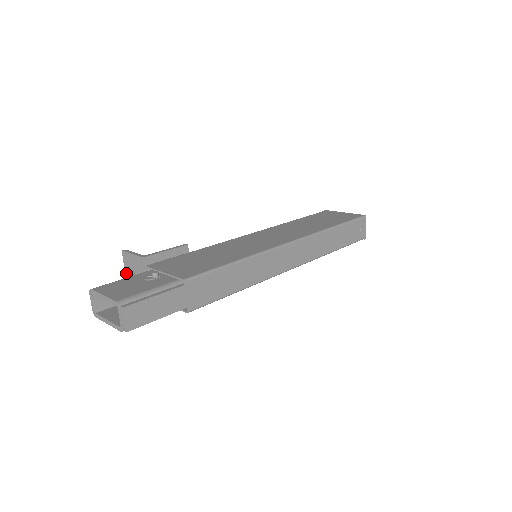
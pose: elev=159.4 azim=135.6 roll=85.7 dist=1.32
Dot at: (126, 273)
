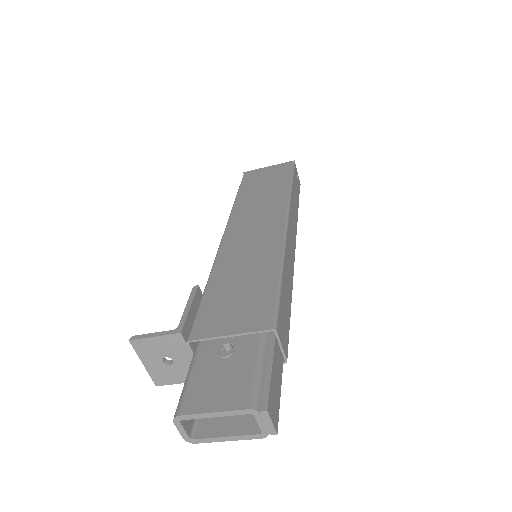
Dot at: (145, 364)
